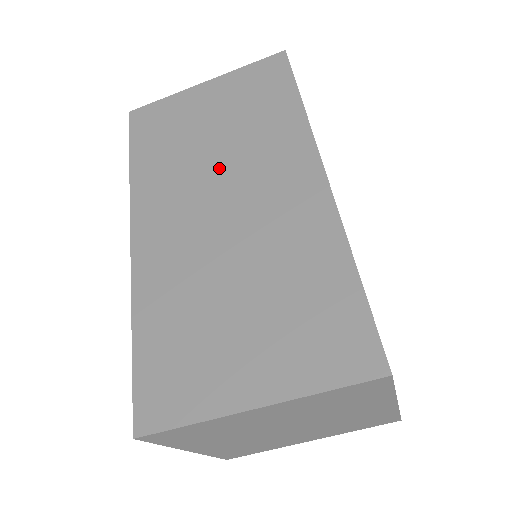
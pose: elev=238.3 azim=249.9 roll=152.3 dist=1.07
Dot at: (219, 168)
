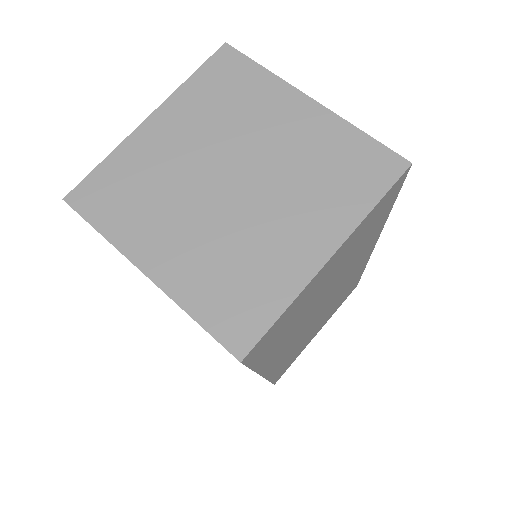
Dot at: occluded
